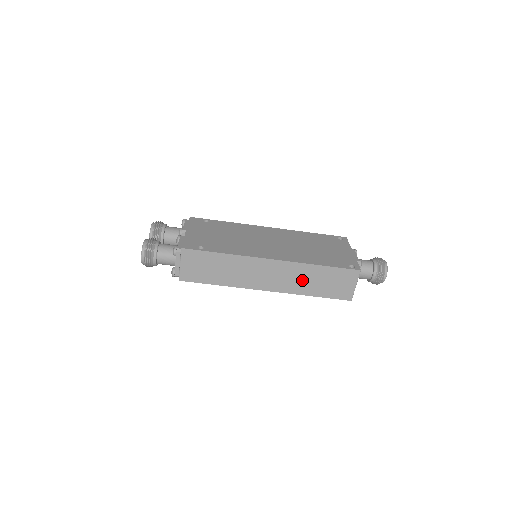
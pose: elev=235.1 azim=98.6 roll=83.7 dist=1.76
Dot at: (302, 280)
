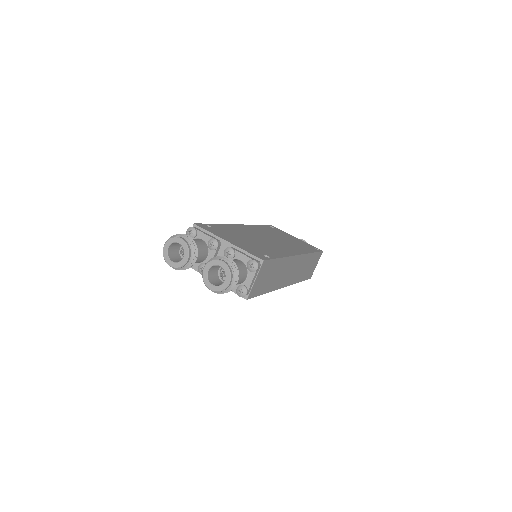
Dot at: (302, 269)
